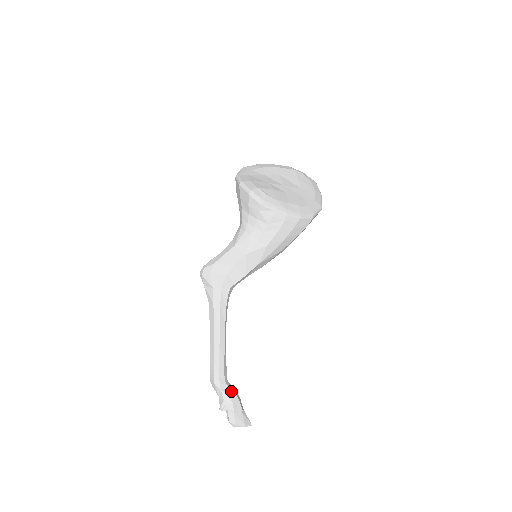
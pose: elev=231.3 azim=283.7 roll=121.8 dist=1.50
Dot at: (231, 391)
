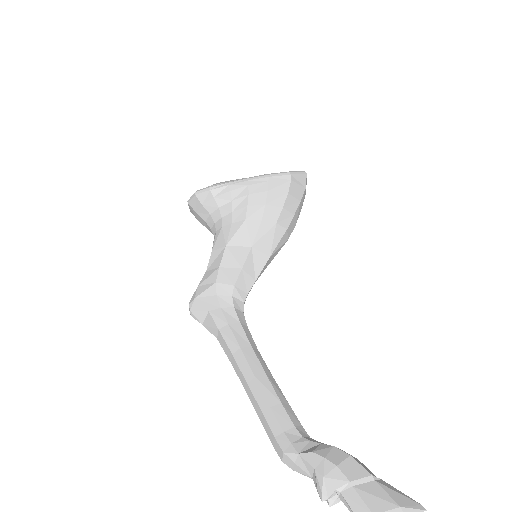
Dot at: (322, 446)
